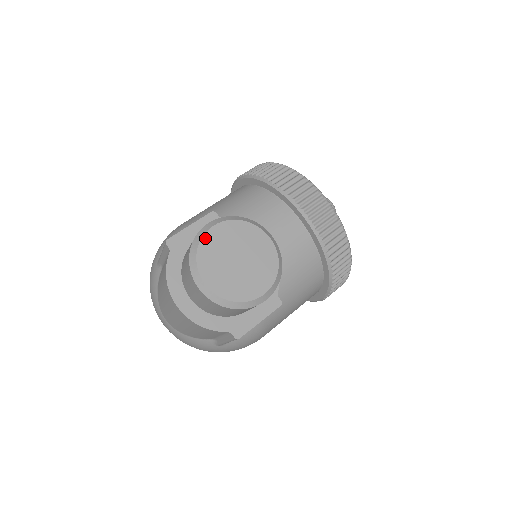
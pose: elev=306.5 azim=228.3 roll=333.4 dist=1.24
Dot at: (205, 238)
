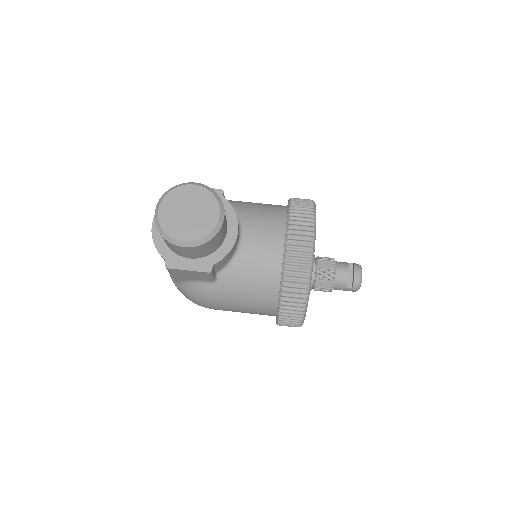
Dot at: (182, 187)
